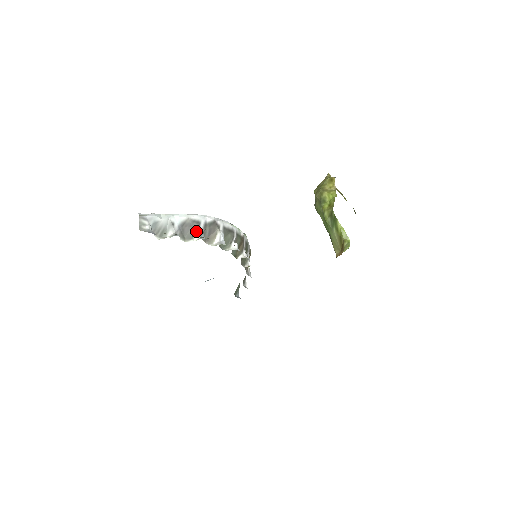
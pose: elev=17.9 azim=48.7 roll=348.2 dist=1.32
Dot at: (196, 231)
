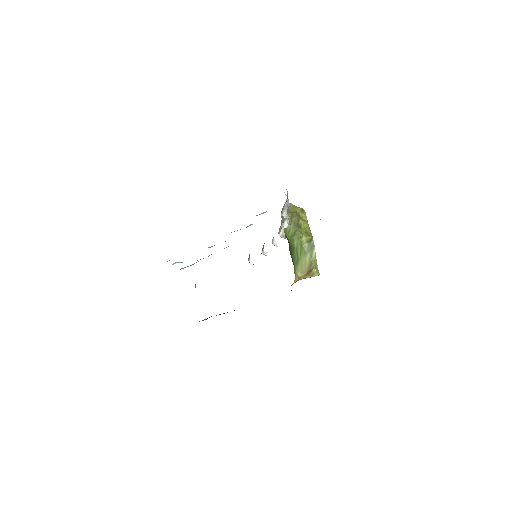
Dot at: (286, 219)
